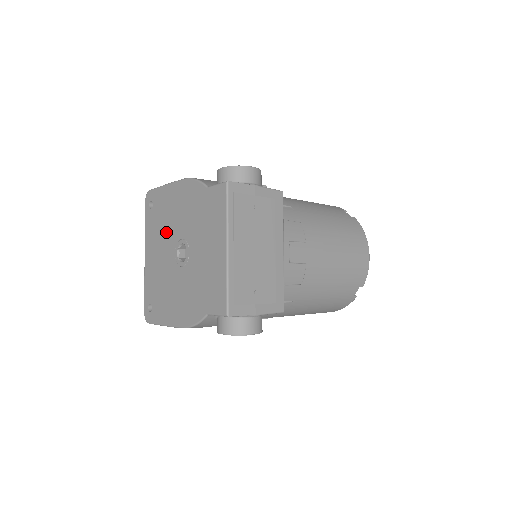
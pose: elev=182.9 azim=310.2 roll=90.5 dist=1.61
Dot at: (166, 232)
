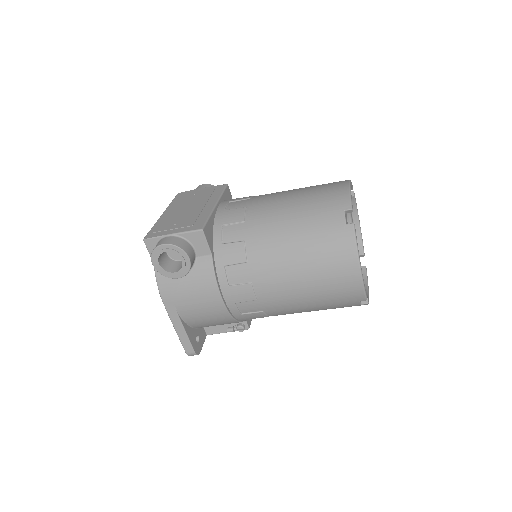
Dot at: occluded
